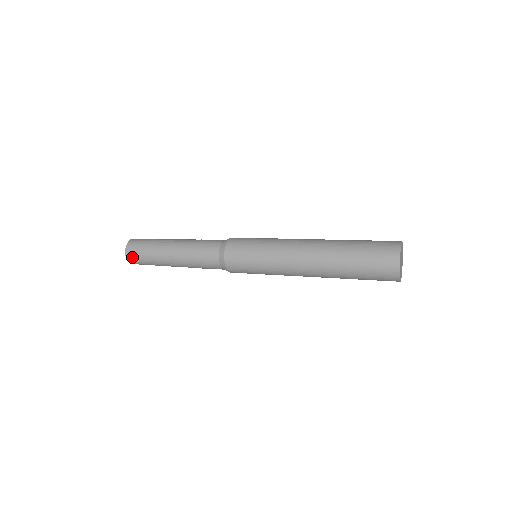
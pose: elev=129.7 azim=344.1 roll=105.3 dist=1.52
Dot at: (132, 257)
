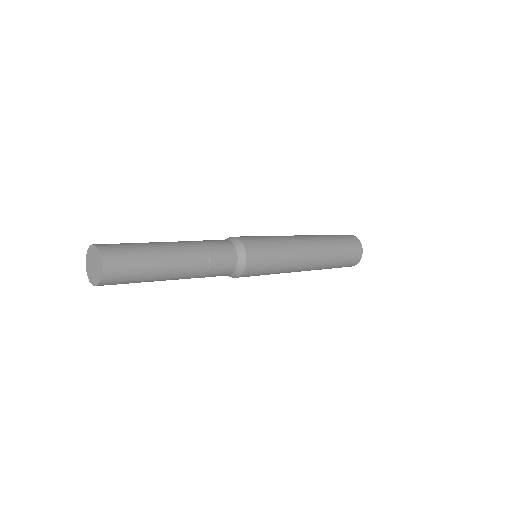
Dot at: (112, 280)
